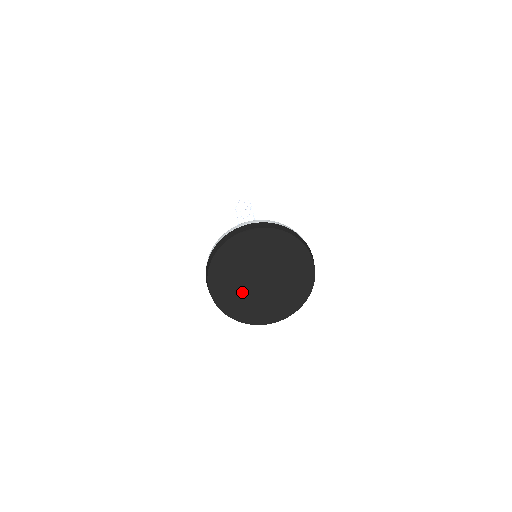
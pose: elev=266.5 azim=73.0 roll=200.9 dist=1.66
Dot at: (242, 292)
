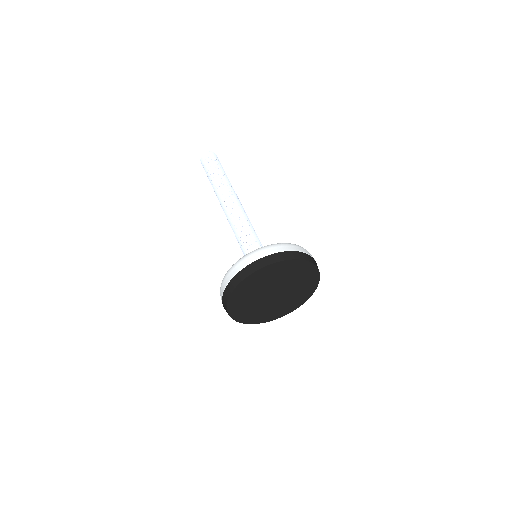
Dot at: (255, 305)
